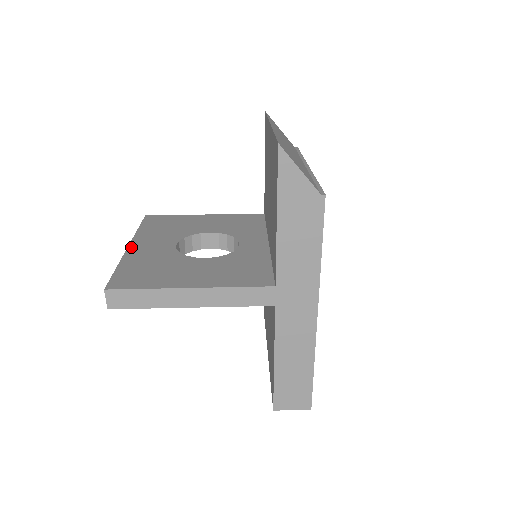
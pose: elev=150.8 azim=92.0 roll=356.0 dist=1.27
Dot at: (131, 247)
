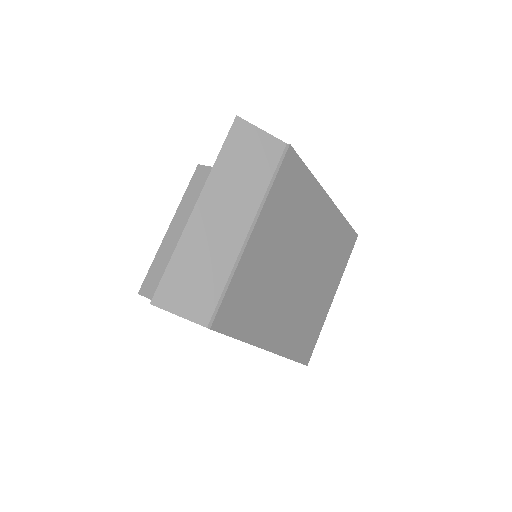
Dot at: (169, 231)
